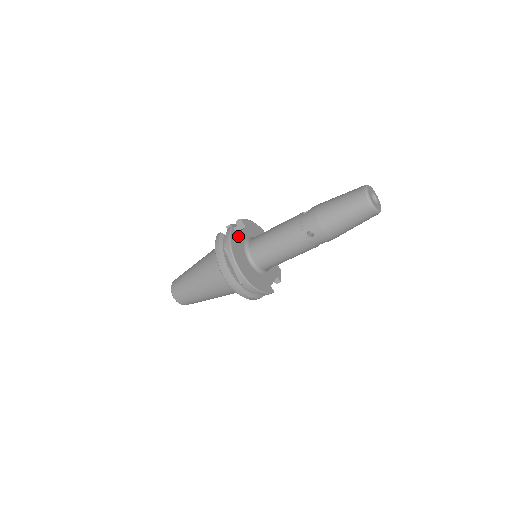
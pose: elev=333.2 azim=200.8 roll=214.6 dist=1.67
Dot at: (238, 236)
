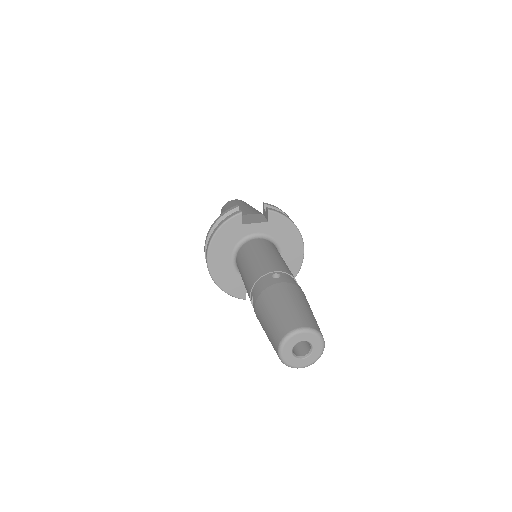
Dot at: (242, 226)
